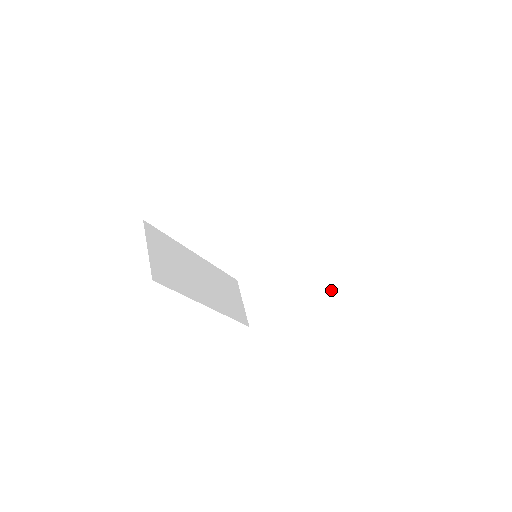
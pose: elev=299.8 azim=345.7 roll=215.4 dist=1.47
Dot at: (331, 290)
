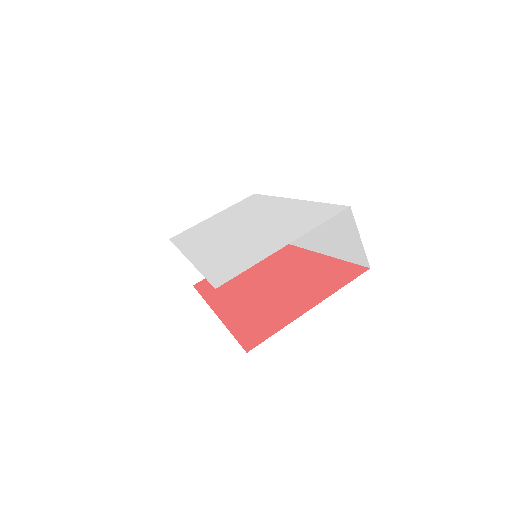
Dot at: occluded
